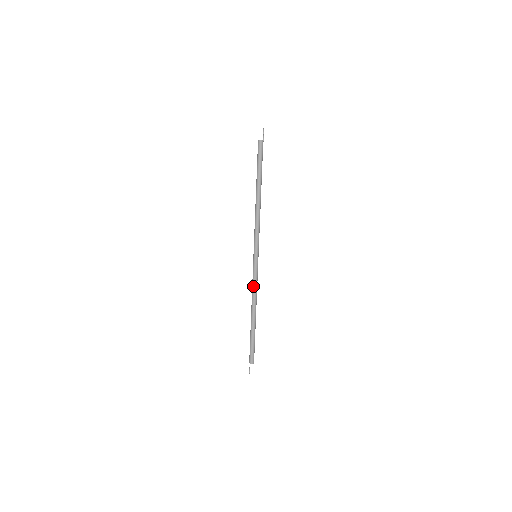
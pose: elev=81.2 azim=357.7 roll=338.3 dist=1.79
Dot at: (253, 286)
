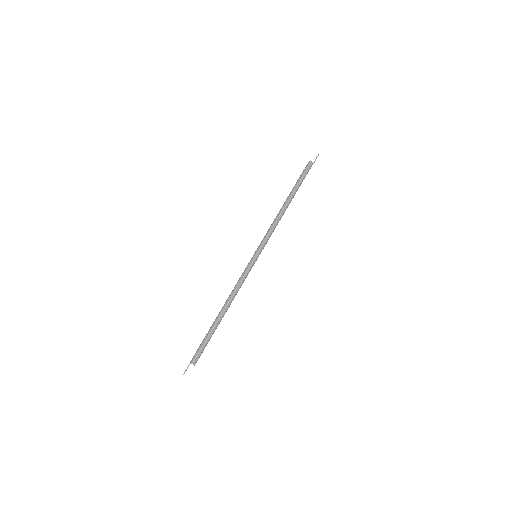
Dot at: (238, 282)
